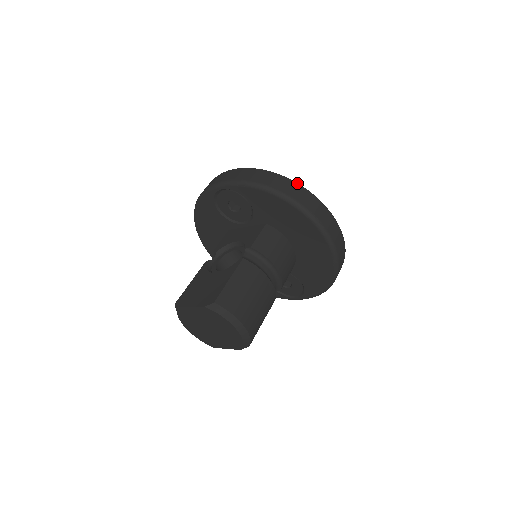
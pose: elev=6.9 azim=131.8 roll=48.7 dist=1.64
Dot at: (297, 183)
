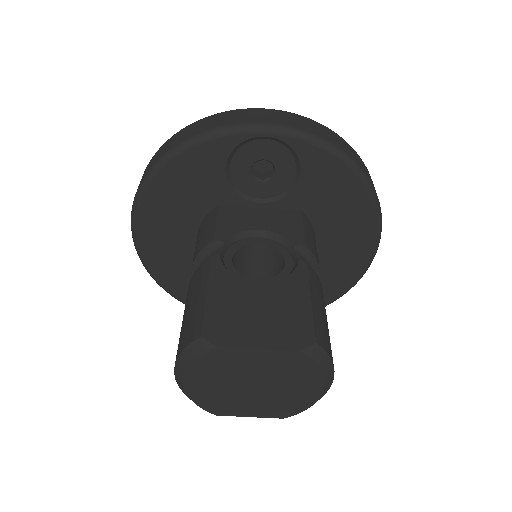
Dot at: occluded
